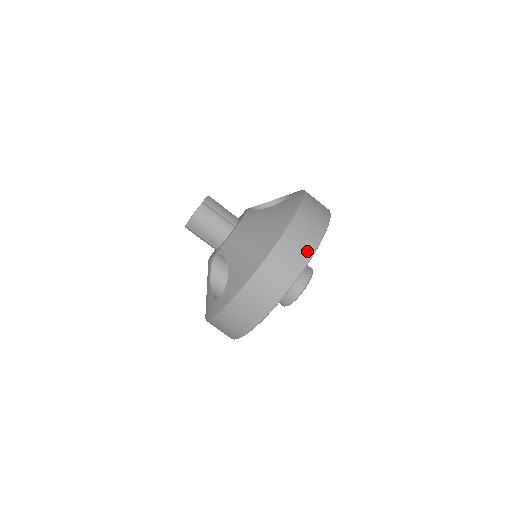
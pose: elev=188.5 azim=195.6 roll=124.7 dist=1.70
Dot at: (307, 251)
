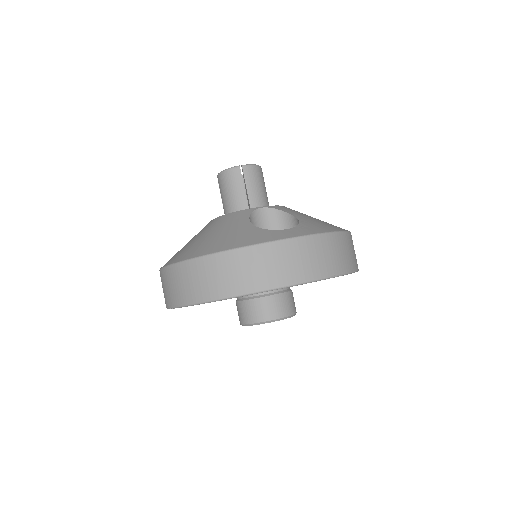
Dot at: occluded
